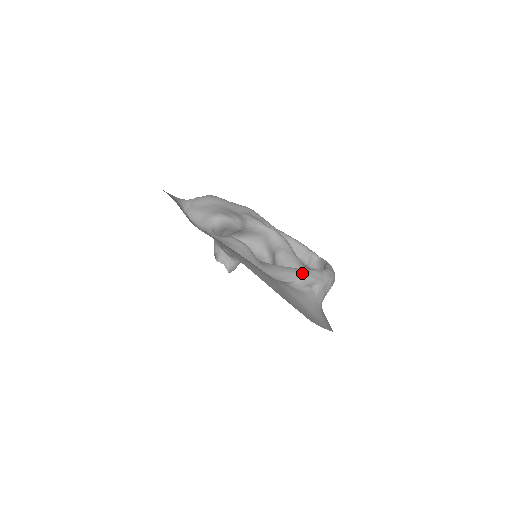
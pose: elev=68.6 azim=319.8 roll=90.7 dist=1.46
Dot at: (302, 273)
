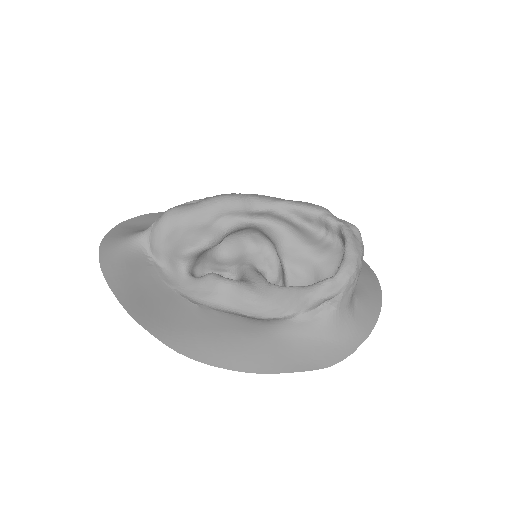
Dot at: (307, 297)
